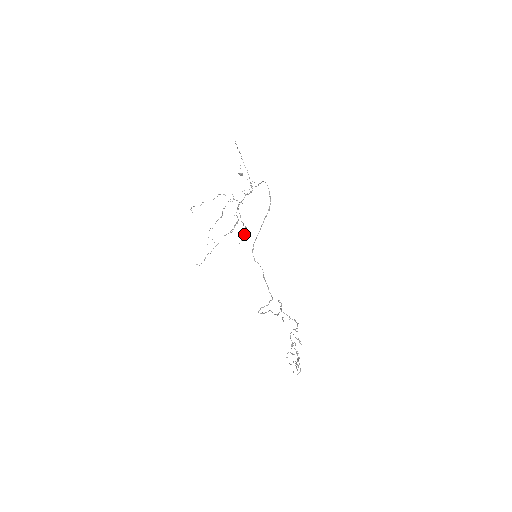
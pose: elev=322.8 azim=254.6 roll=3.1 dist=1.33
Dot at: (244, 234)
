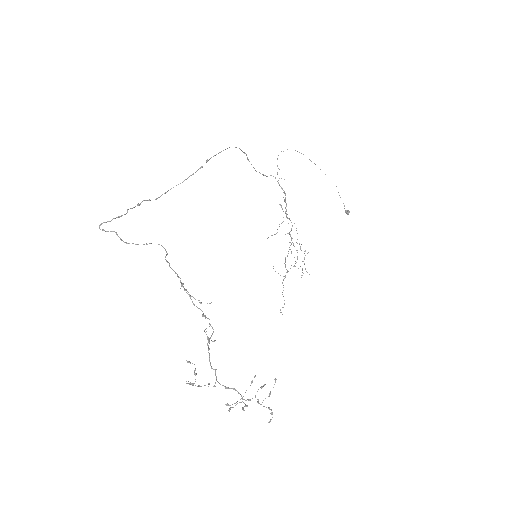
Dot at: (302, 261)
